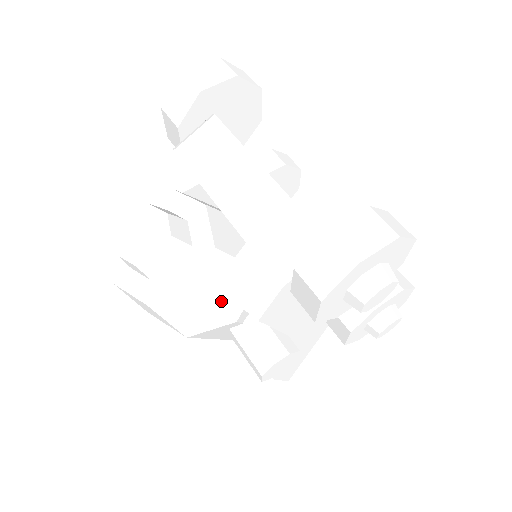
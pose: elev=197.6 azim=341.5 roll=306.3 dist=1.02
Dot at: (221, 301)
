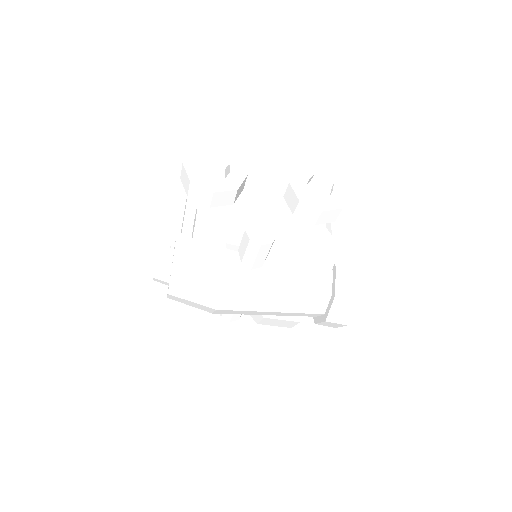
Dot at: (203, 246)
